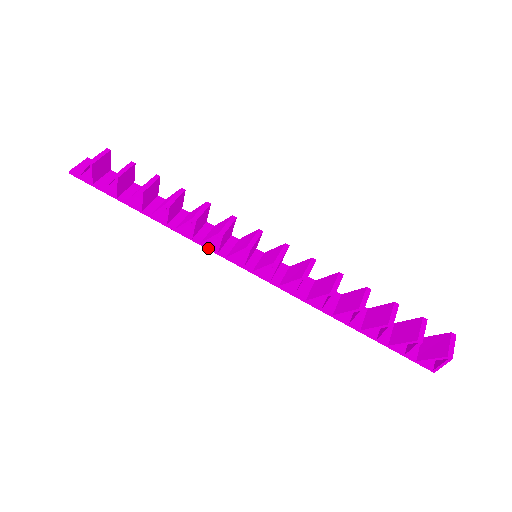
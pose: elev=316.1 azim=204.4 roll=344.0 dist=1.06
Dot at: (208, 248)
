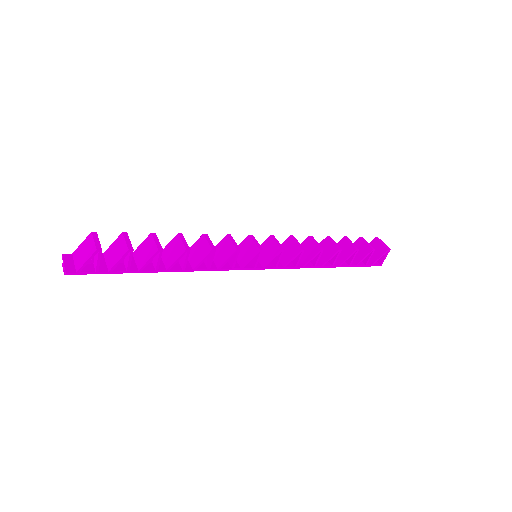
Dot at: (225, 269)
